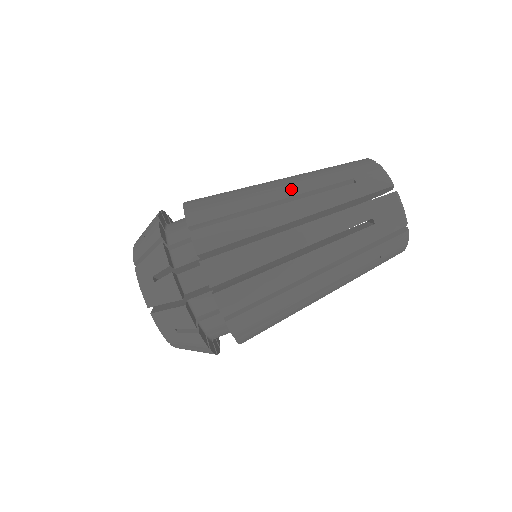
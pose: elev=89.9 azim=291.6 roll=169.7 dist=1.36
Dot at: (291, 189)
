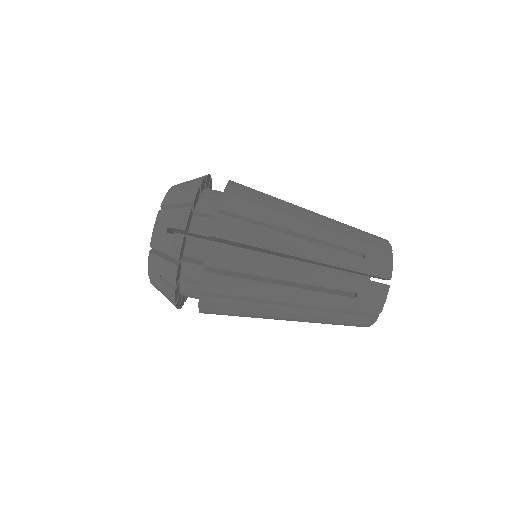
Dot at: occluded
